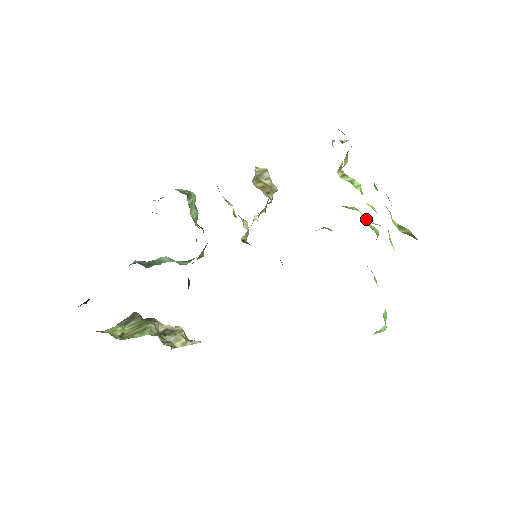
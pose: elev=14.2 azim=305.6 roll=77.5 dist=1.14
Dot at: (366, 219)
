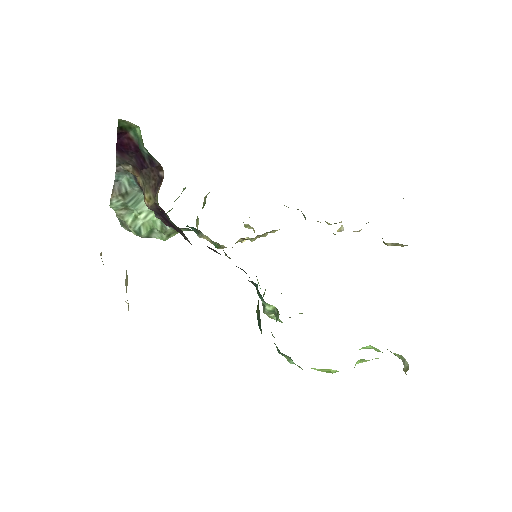
Dot at: occluded
